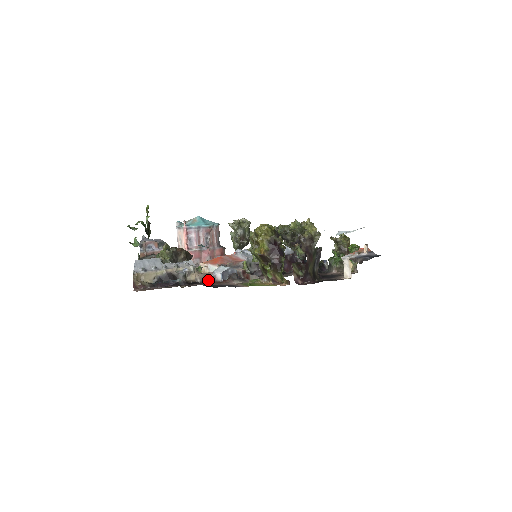
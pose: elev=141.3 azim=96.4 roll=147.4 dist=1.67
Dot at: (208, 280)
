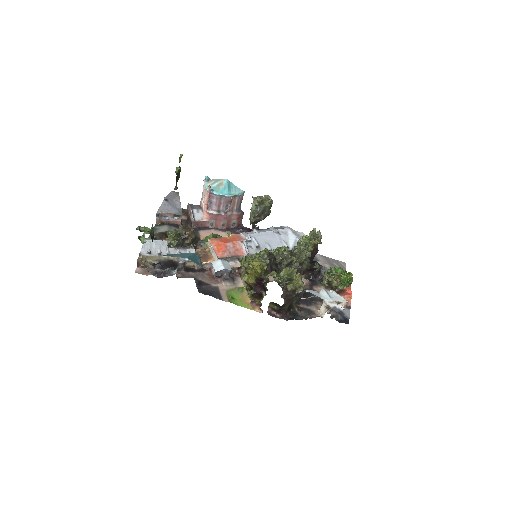
Dot at: (205, 268)
